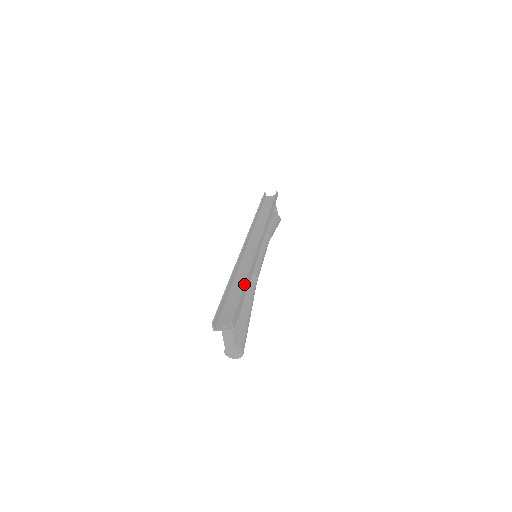
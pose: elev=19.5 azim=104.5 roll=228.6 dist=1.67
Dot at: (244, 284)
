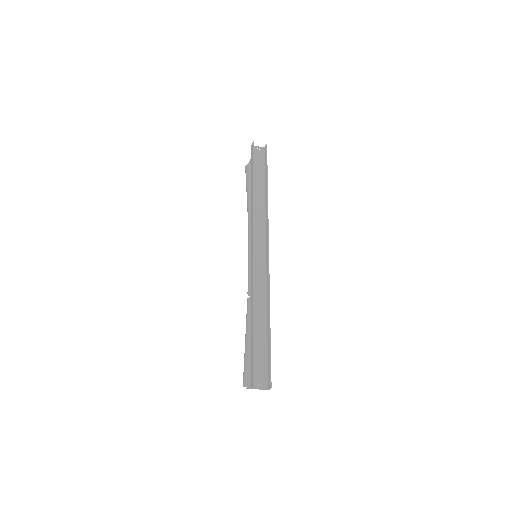
Dot at: (270, 329)
